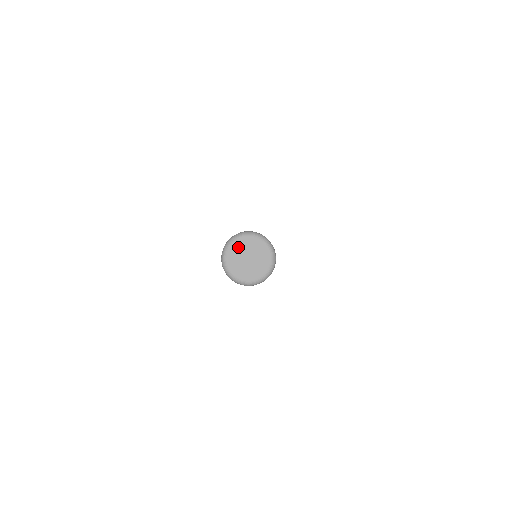
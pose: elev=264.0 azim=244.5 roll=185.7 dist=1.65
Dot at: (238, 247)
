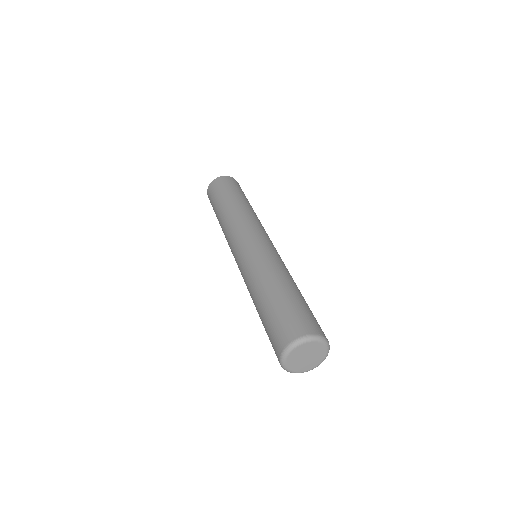
Dot at: (294, 356)
